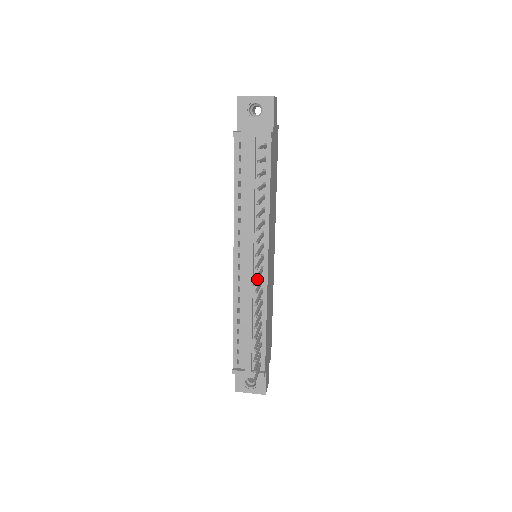
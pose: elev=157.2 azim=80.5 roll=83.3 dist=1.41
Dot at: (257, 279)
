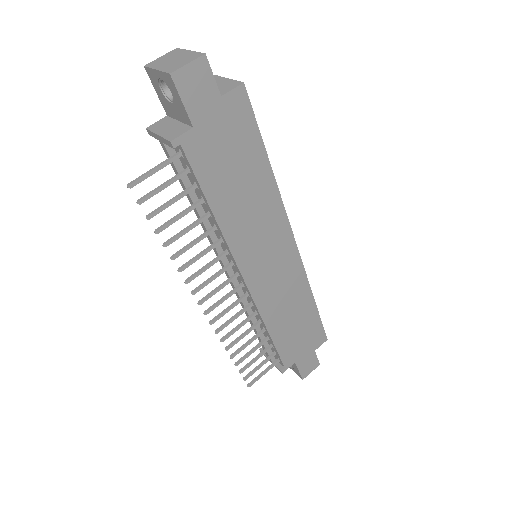
Dot at: (205, 313)
